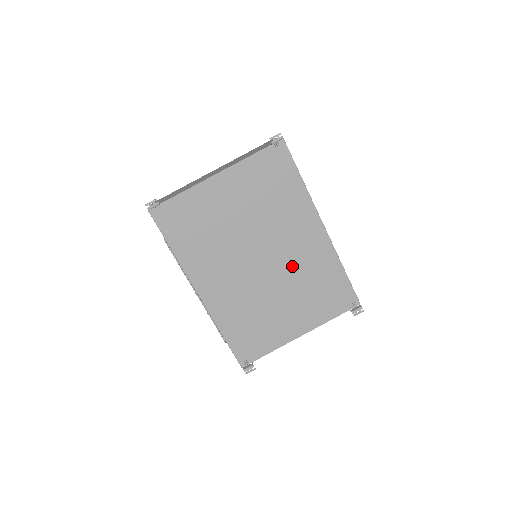
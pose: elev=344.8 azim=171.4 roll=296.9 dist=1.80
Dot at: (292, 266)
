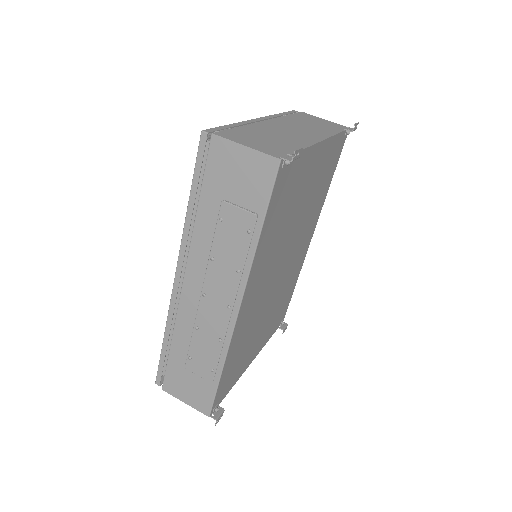
Dot at: (287, 276)
